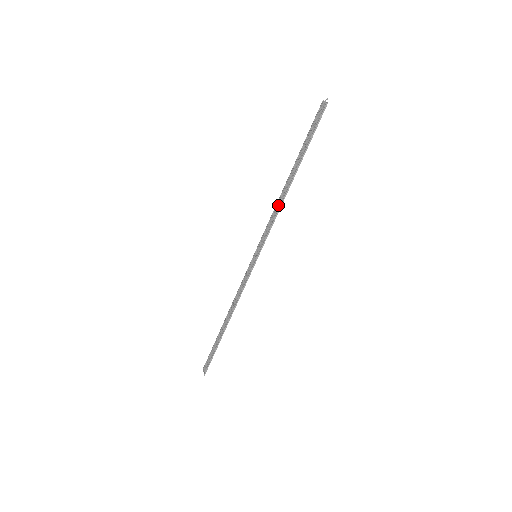
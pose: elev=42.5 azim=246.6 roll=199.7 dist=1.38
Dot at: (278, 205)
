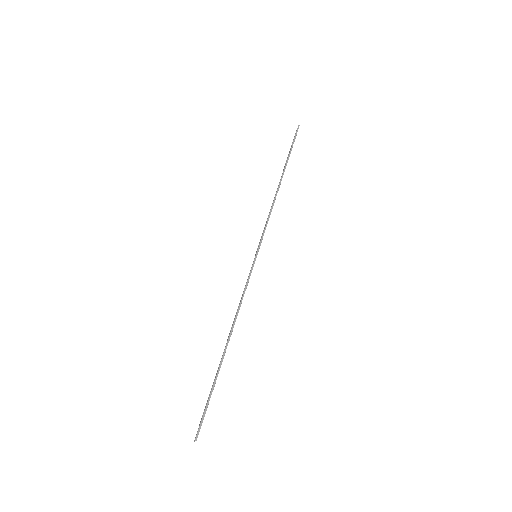
Dot at: (272, 203)
